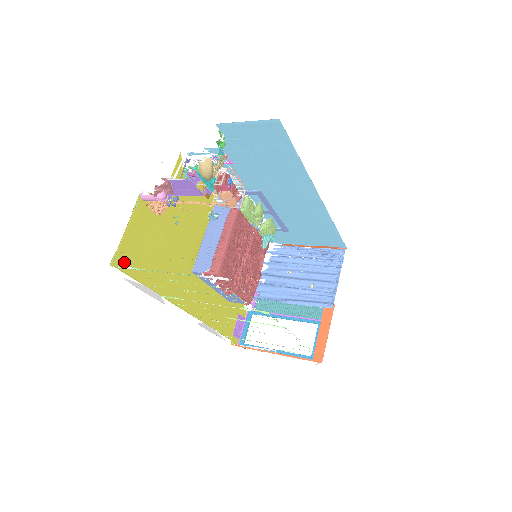
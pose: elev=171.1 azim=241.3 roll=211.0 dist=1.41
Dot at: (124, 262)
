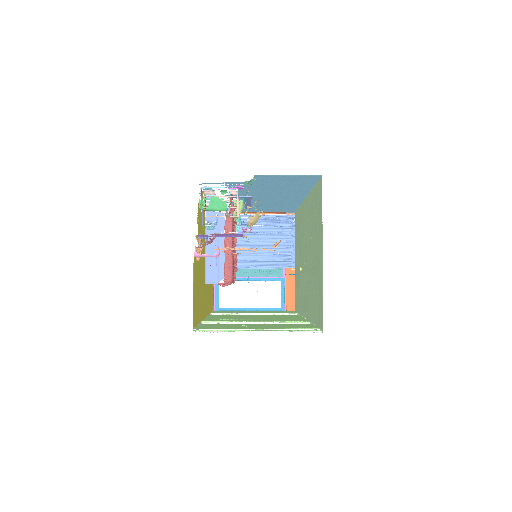
Dot at: (194, 319)
